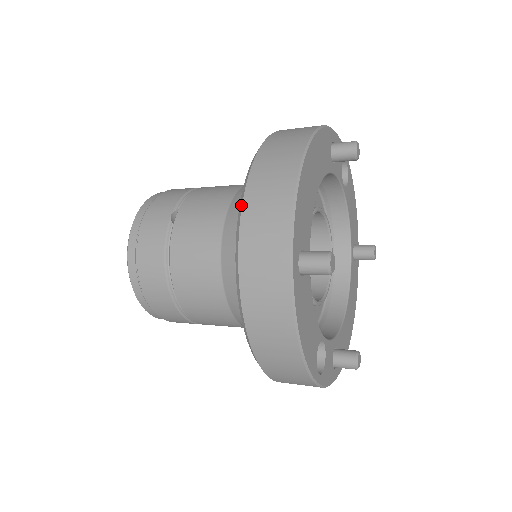
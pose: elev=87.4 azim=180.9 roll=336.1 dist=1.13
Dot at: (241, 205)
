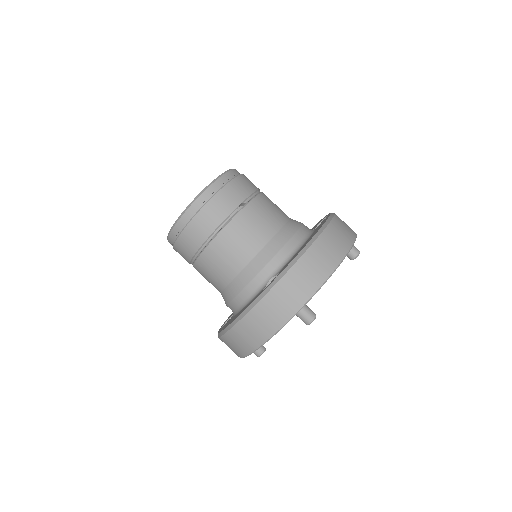
Dot at: (298, 258)
